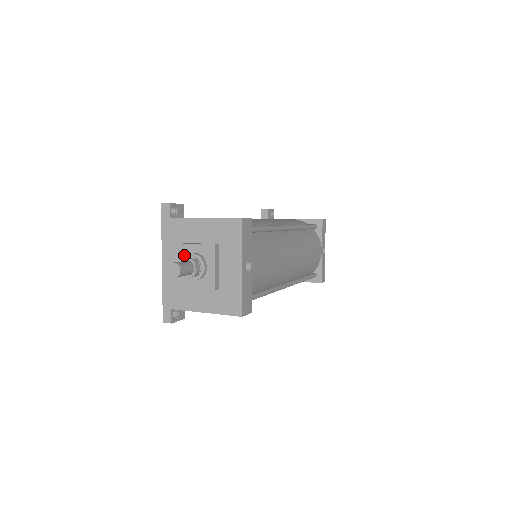
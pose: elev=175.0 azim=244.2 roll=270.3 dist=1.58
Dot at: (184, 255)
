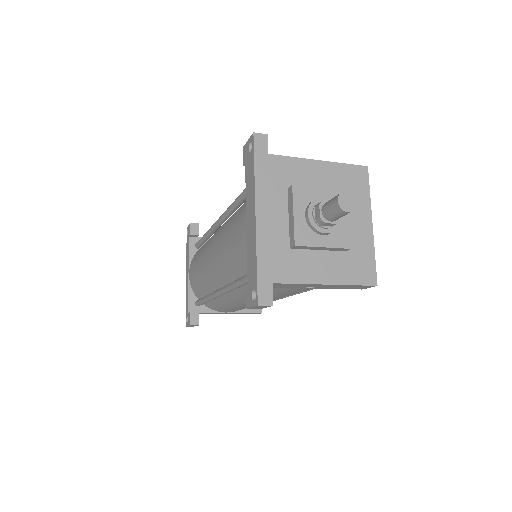
Dot at: (305, 201)
